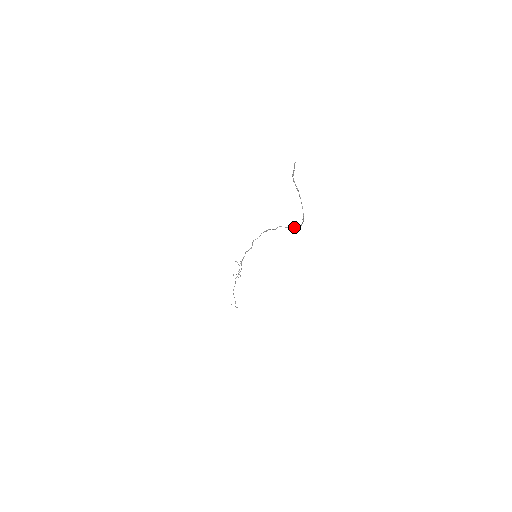
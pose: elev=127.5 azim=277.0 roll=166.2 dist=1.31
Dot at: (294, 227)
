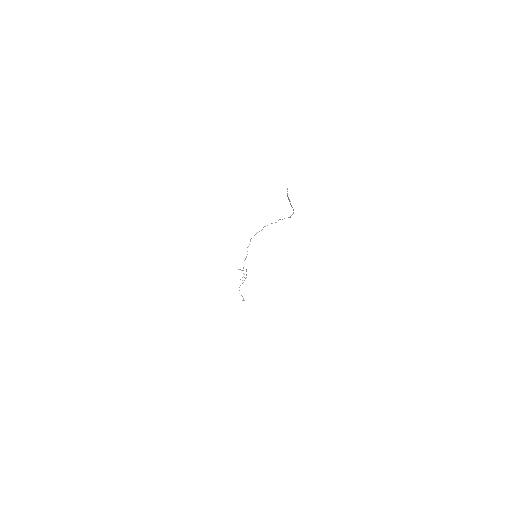
Dot at: occluded
